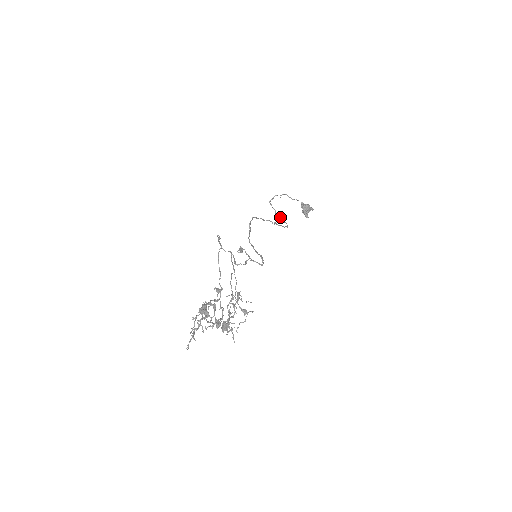
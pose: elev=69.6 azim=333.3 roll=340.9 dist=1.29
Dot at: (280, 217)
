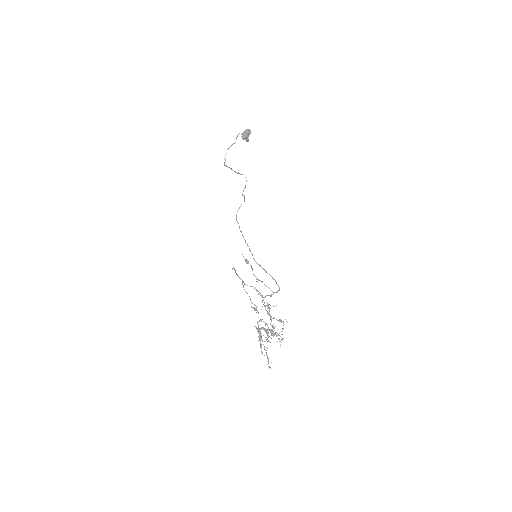
Dot at: (237, 173)
